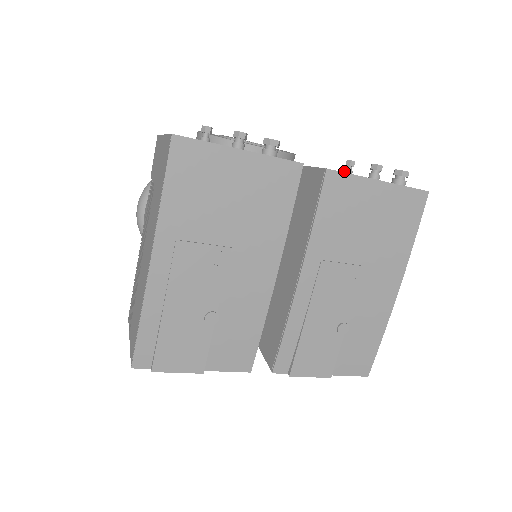
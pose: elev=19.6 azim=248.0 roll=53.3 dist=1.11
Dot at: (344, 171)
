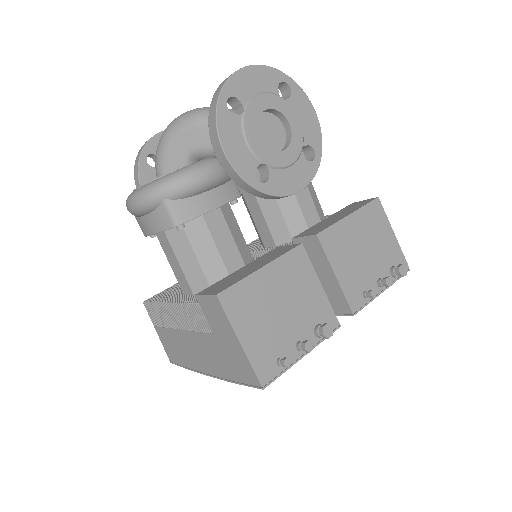
Dot at: (364, 296)
